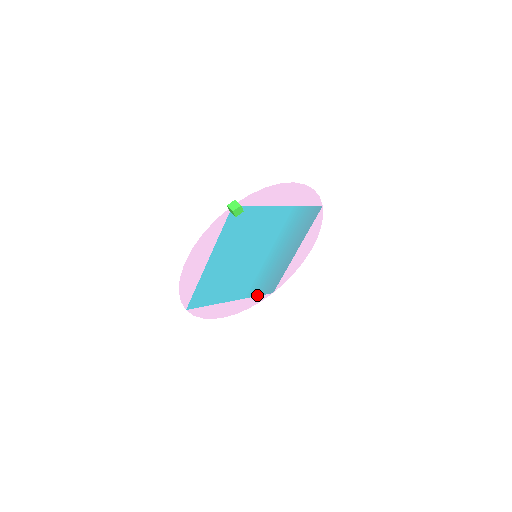
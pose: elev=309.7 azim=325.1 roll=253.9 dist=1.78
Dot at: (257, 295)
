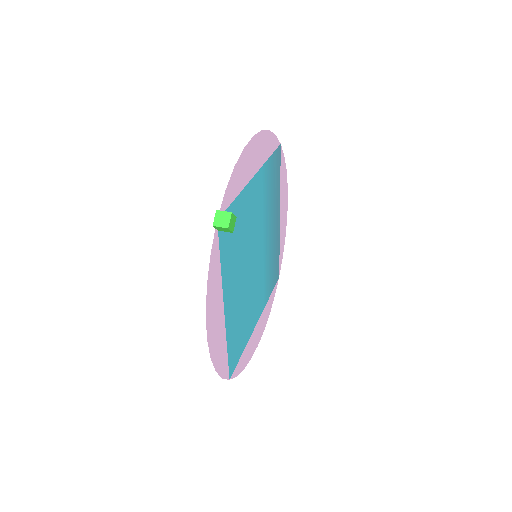
Dot at: (270, 294)
